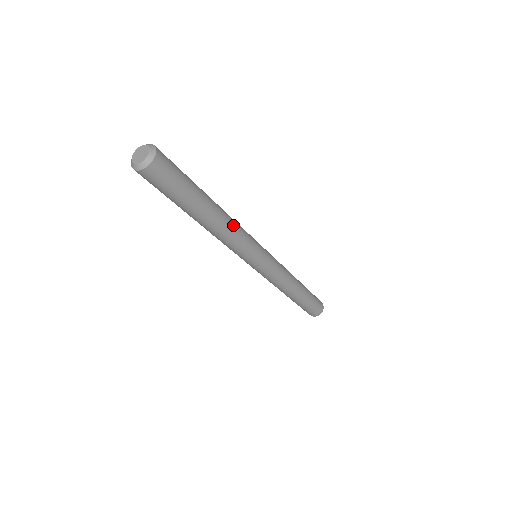
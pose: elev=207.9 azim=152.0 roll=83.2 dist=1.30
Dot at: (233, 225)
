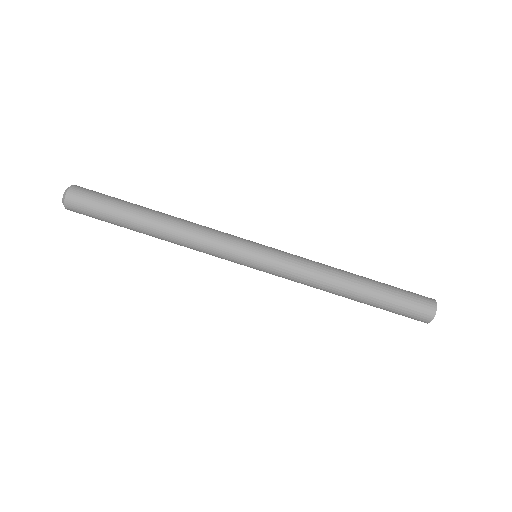
Dot at: (188, 226)
